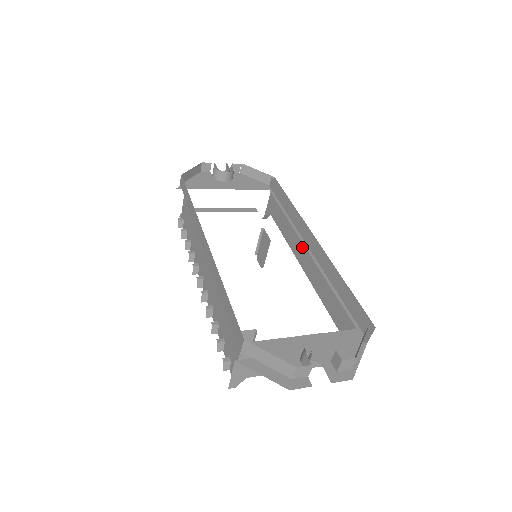
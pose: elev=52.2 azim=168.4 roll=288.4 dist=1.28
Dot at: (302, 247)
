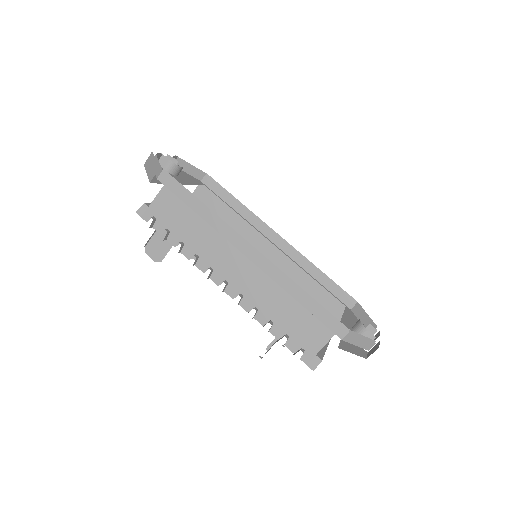
Dot at: (258, 243)
